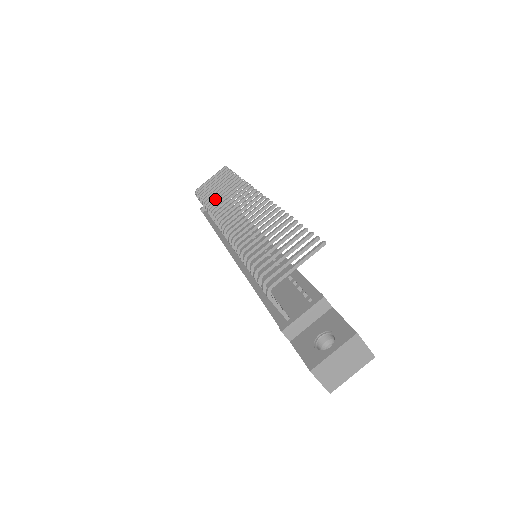
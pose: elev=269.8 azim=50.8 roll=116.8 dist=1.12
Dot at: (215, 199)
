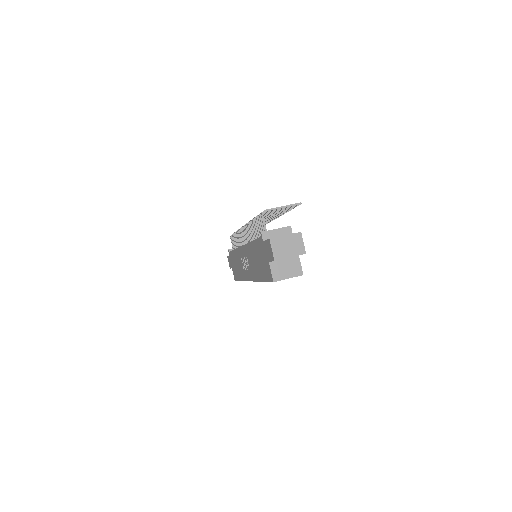
Dot at: occluded
